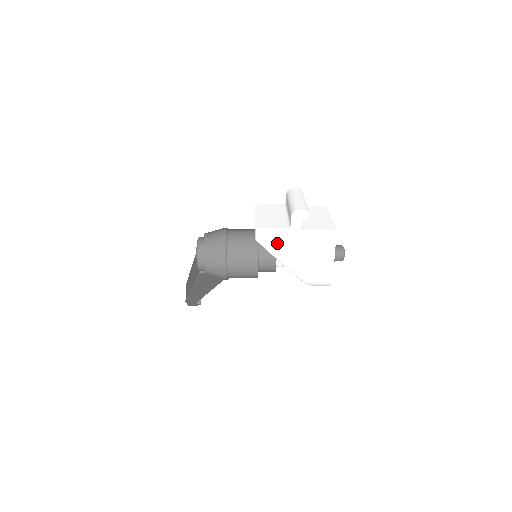
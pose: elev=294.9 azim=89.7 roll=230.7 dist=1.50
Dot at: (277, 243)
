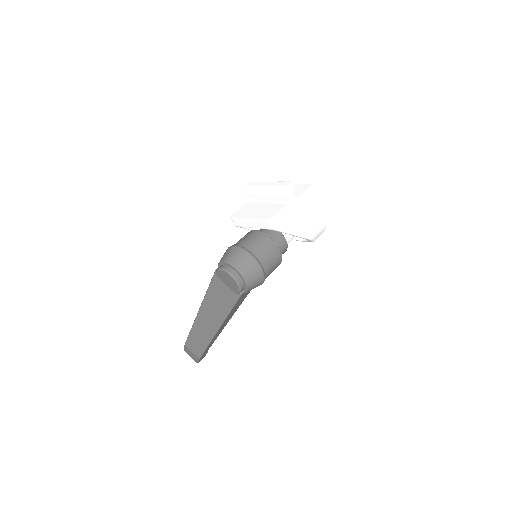
Dot at: (287, 221)
